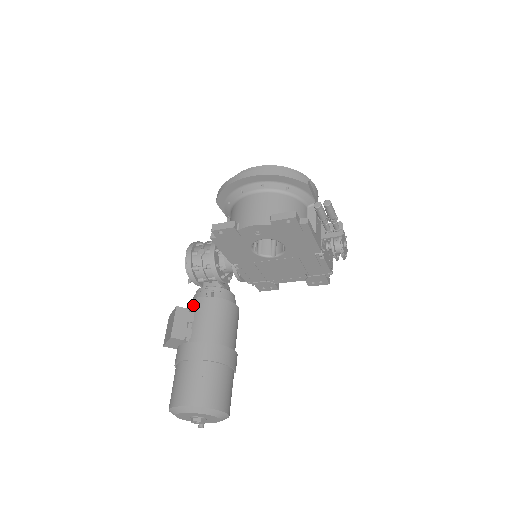
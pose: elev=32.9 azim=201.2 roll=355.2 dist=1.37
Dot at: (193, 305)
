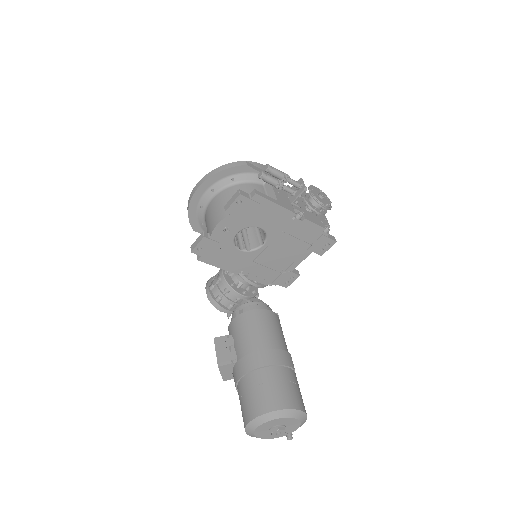
Dot at: (230, 330)
